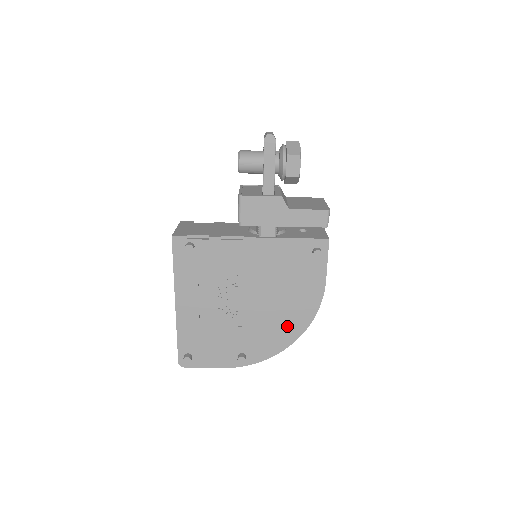
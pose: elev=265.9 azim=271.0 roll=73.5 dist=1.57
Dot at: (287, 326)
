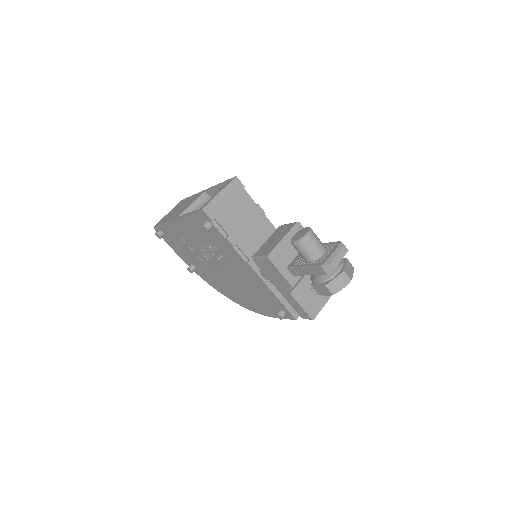
Dot at: (231, 294)
